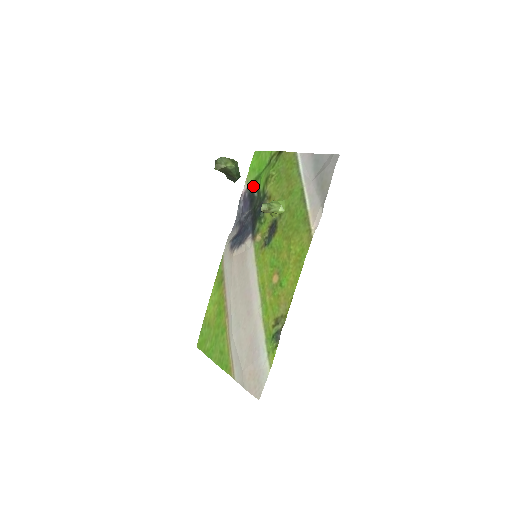
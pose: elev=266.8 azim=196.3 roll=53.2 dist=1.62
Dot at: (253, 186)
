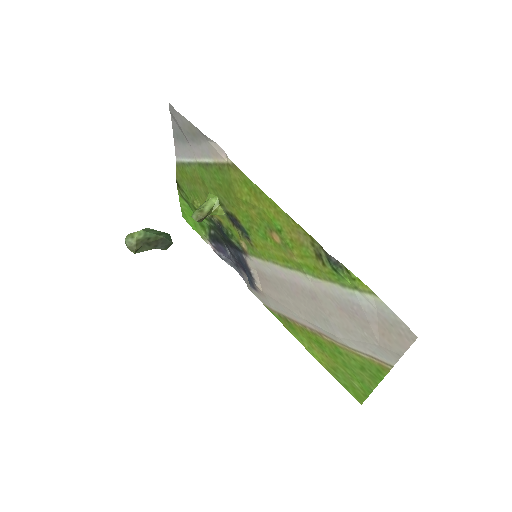
Dot at: (207, 233)
